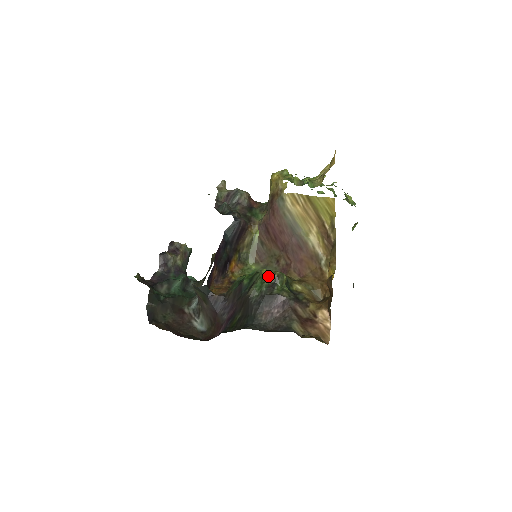
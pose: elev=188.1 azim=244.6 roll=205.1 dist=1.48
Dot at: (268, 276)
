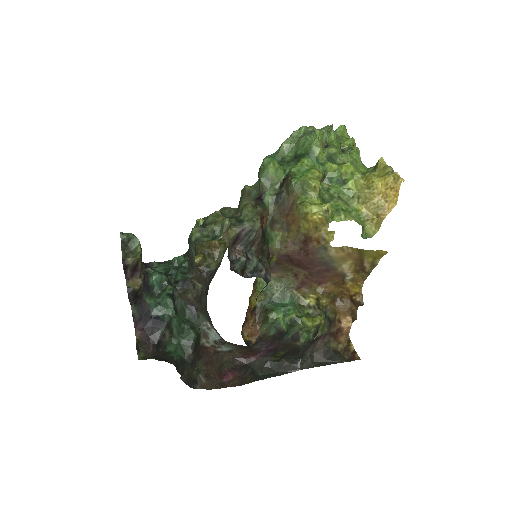
Dot at: (314, 328)
